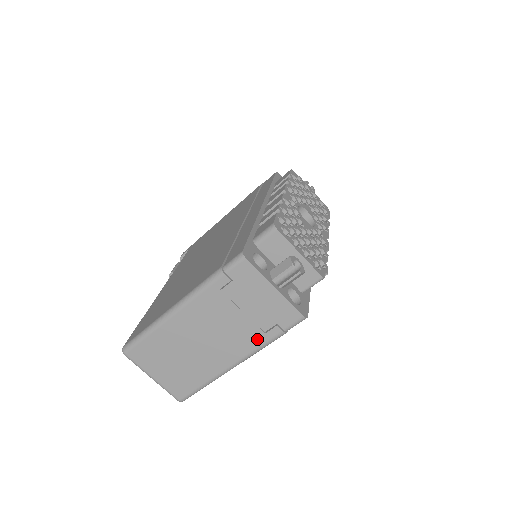
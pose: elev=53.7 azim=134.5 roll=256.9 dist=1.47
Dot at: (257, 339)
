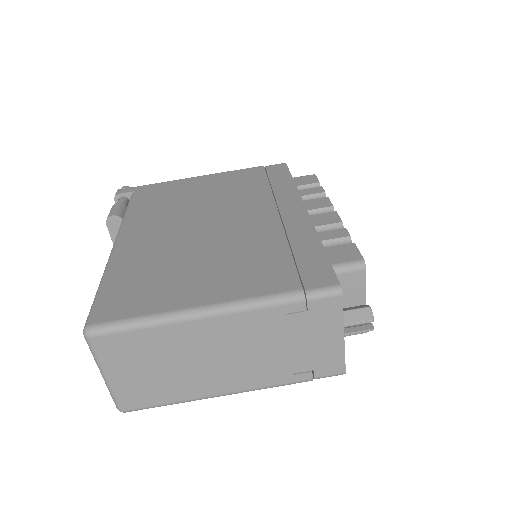
Dot at: (279, 377)
